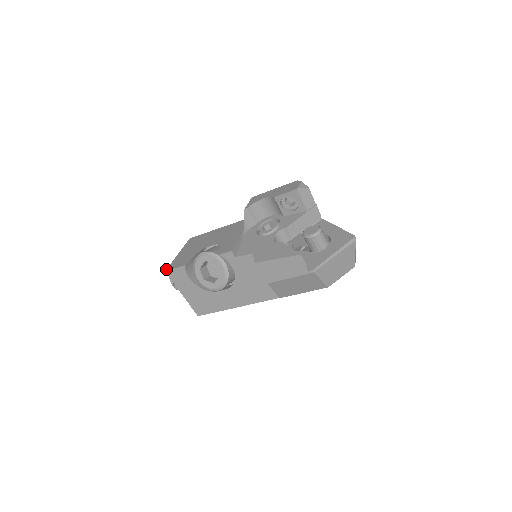
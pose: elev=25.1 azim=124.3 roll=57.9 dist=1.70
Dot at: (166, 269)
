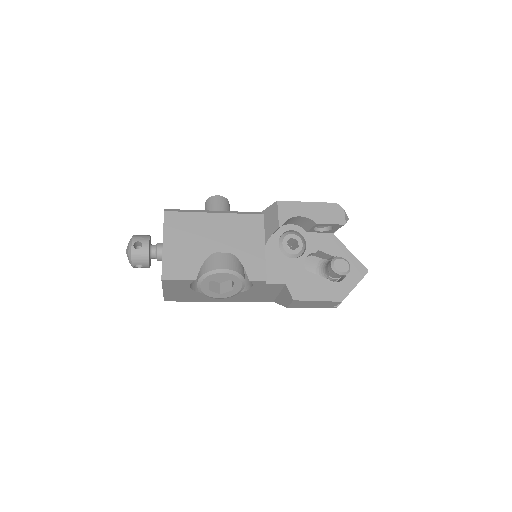
Dot at: (161, 276)
